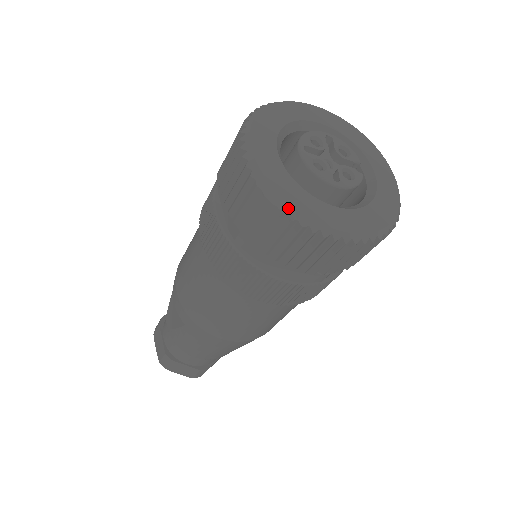
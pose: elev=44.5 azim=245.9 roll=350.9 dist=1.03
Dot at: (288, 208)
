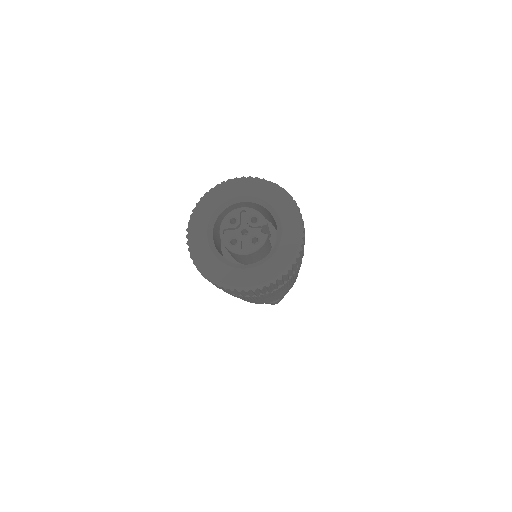
Dot at: (214, 281)
